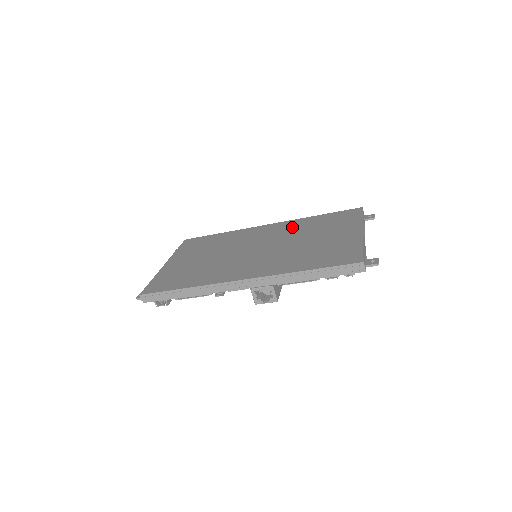
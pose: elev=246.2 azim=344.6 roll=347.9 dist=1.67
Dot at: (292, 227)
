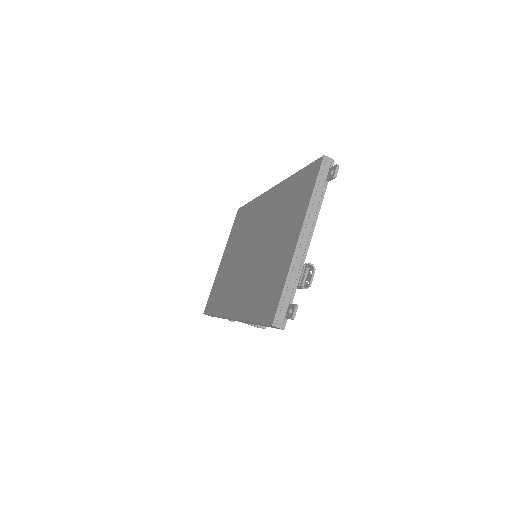
Dot at: (276, 204)
